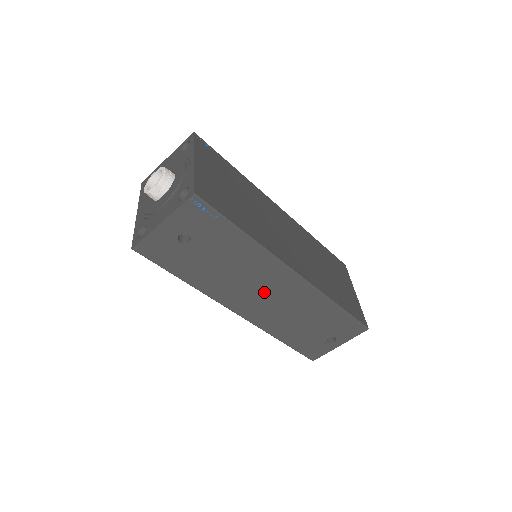
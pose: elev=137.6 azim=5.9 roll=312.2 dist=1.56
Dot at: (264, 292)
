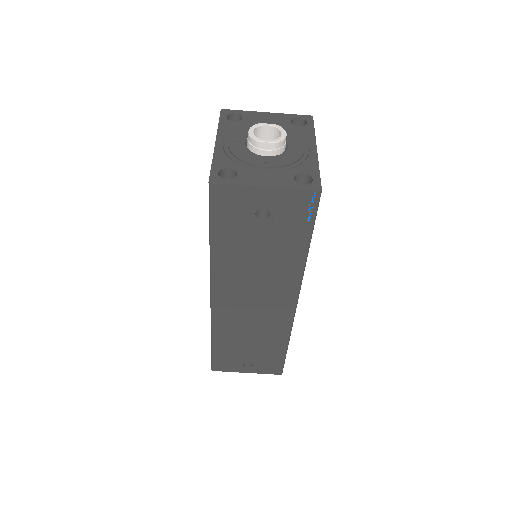
Dot at: (256, 299)
